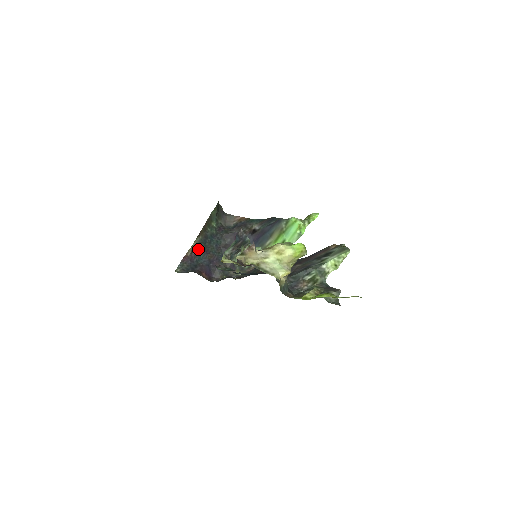
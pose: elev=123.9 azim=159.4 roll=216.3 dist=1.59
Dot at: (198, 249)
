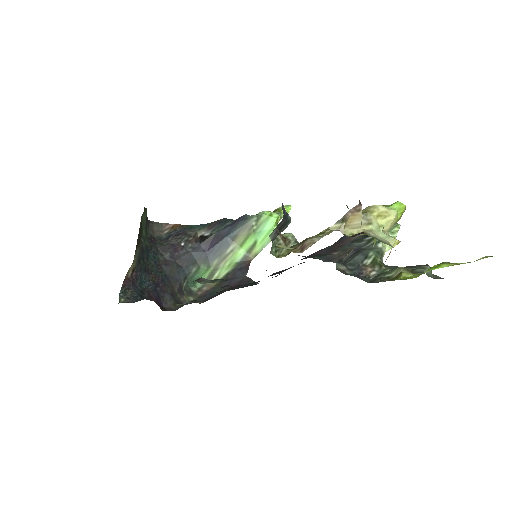
Dot at: (138, 267)
